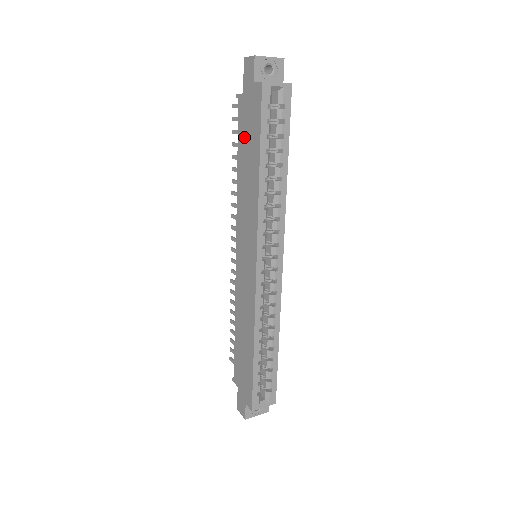
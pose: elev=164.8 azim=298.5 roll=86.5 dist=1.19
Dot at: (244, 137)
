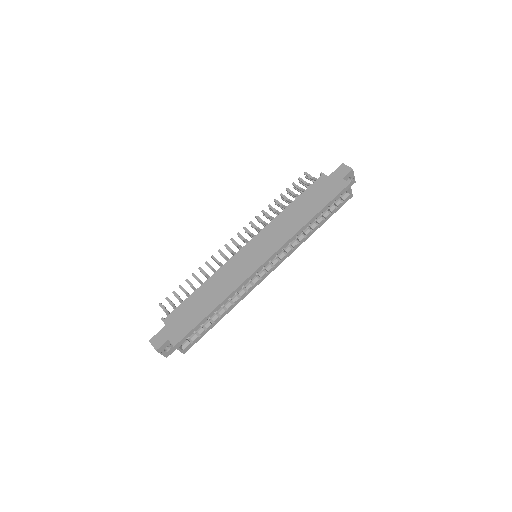
Dot at: (312, 195)
